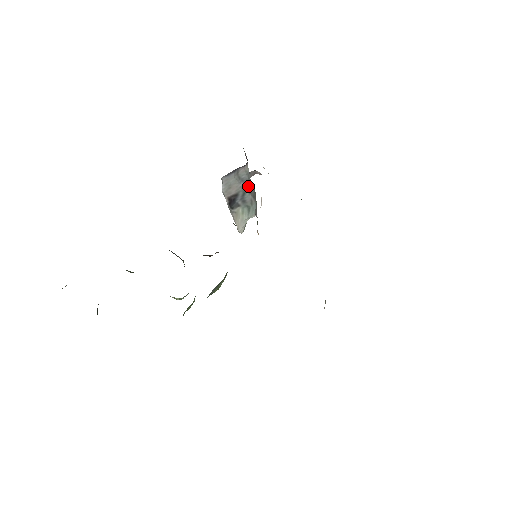
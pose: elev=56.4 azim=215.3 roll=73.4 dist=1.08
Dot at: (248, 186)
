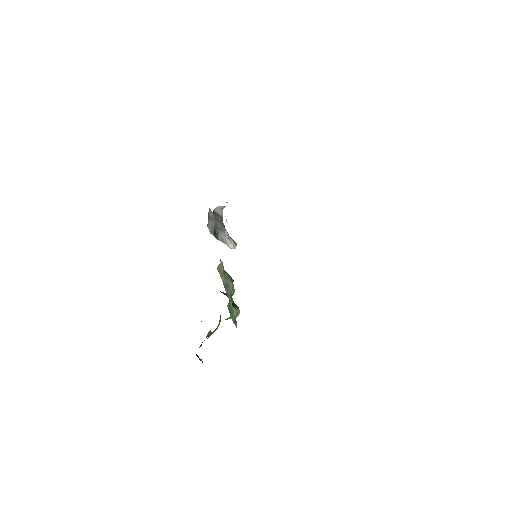
Dot at: (215, 218)
